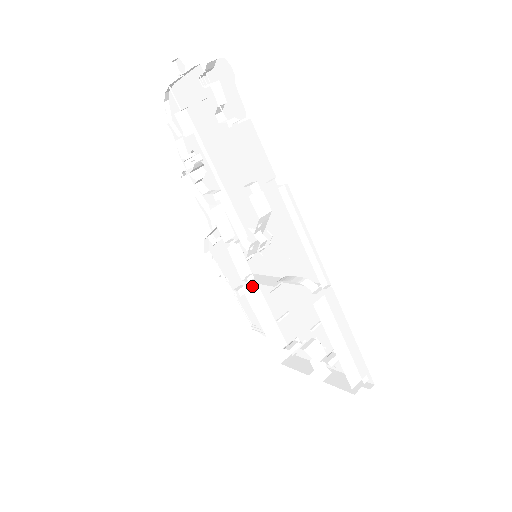
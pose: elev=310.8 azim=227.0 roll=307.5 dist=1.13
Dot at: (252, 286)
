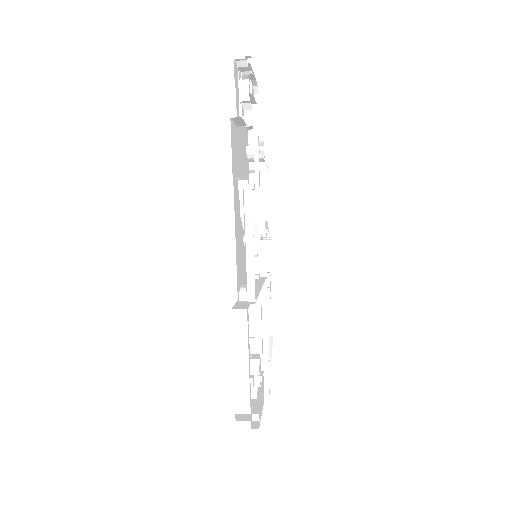
Dot at: occluded
